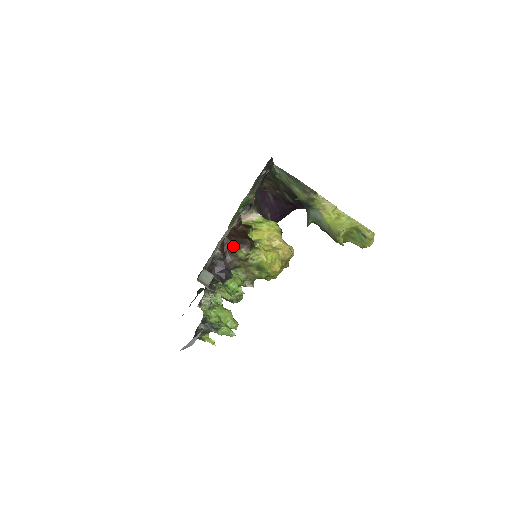
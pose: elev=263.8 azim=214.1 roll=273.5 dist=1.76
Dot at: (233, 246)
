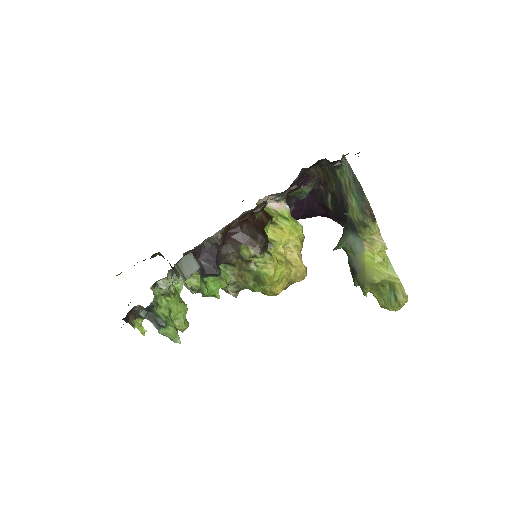
Dot at: (241, 236)
